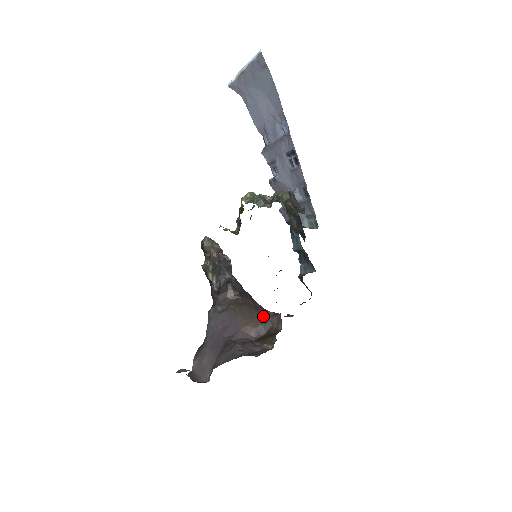
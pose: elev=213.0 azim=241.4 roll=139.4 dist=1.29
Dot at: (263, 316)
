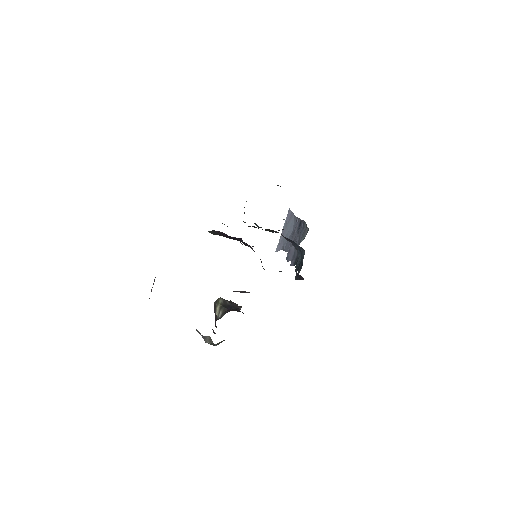
Dot at: occluded
